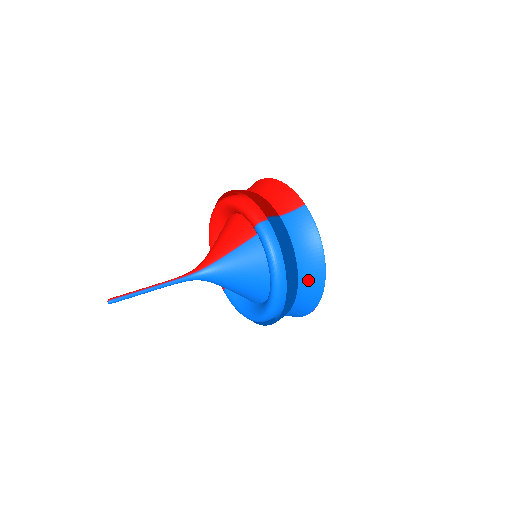
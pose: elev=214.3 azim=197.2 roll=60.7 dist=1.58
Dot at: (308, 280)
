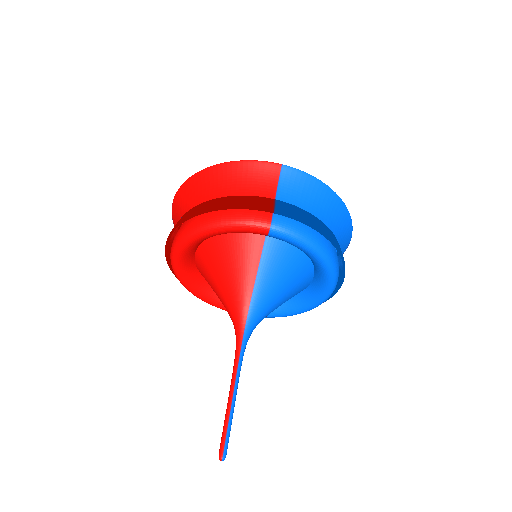
Dot at: (341, 232)
